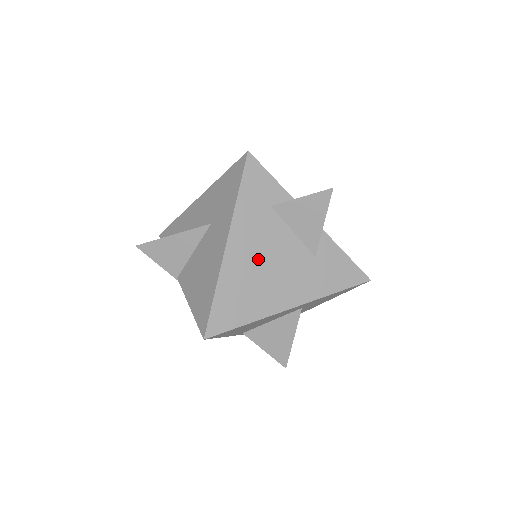
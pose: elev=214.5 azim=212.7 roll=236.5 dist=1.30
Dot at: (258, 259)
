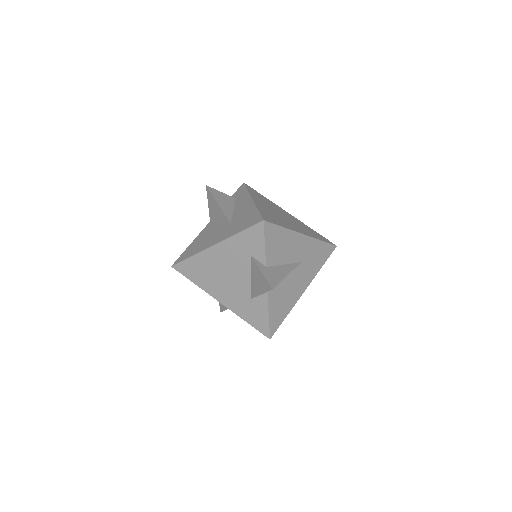
Dot at: (223, 267)
